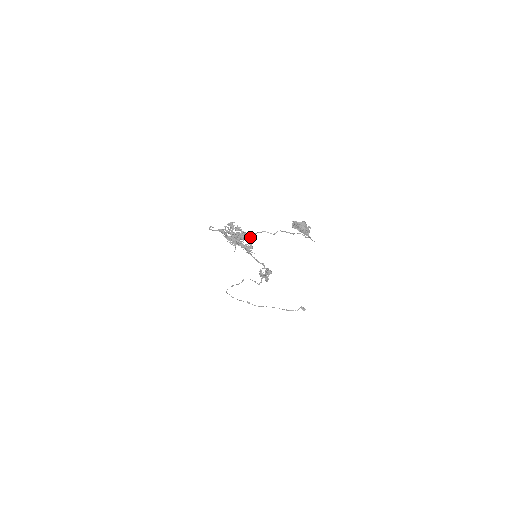
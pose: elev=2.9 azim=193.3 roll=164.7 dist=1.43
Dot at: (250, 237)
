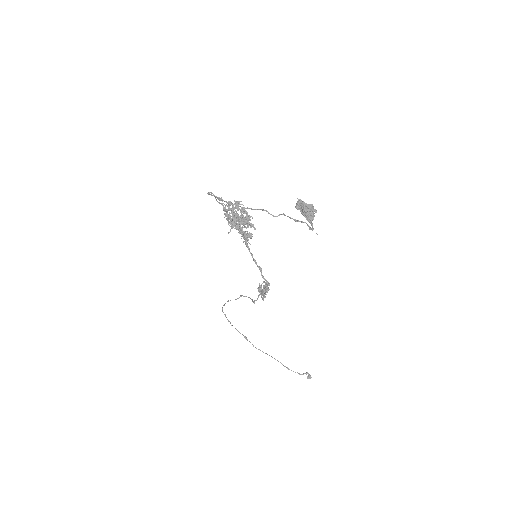
Dot at: occluded
